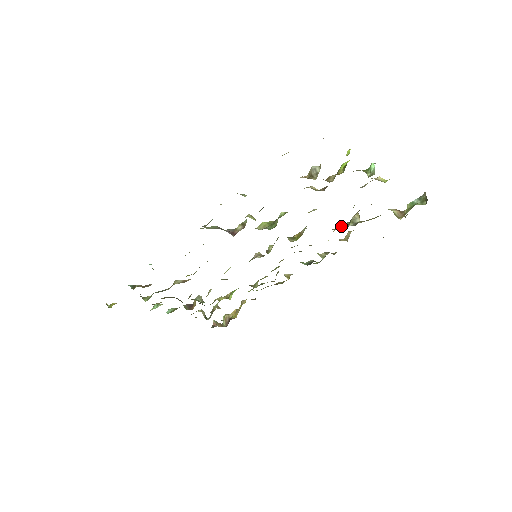
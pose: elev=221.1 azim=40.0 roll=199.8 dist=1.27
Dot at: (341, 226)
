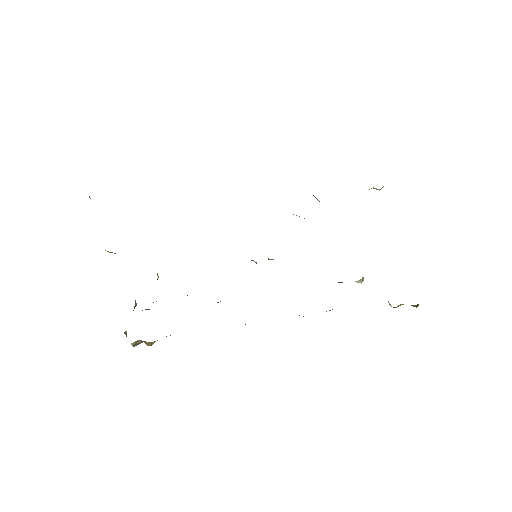
Dot at: (341, 282)
